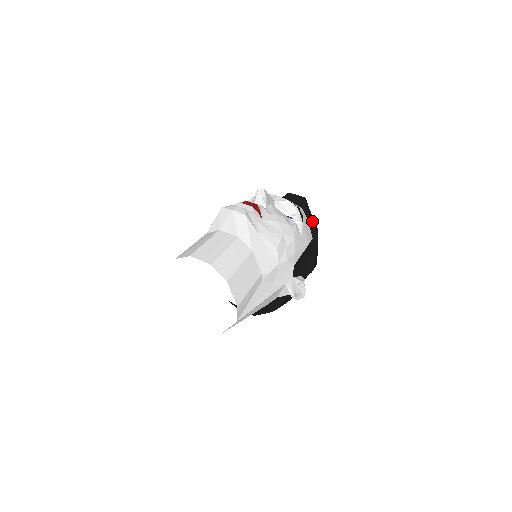
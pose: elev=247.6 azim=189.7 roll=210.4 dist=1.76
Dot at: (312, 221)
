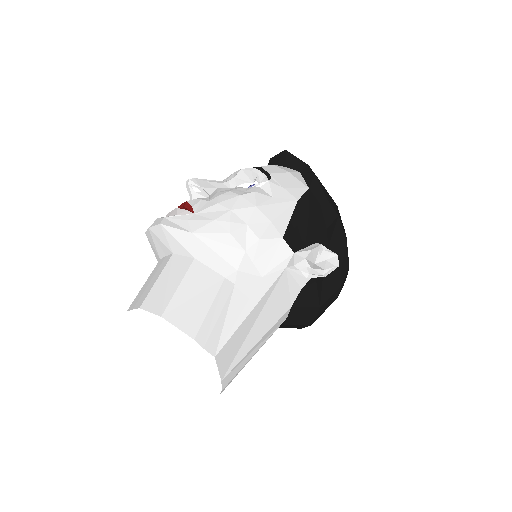
Dot at: (306, 169)
